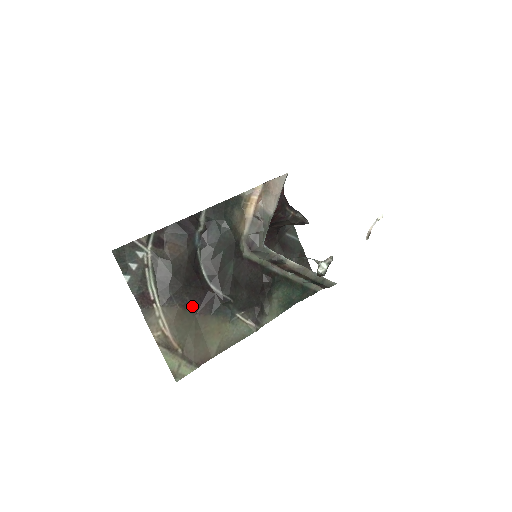
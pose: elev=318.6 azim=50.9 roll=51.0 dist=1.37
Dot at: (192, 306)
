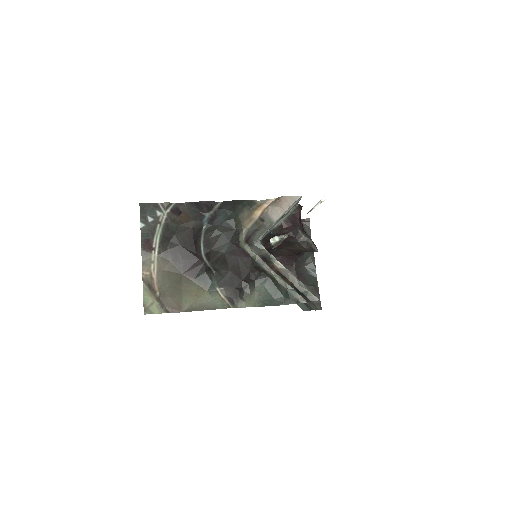
Dot at: (182, 265)
